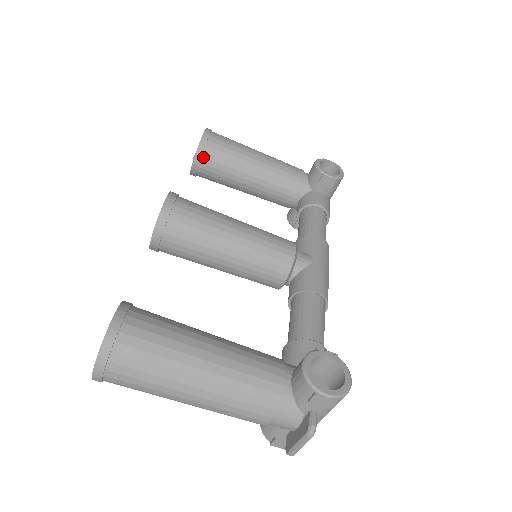
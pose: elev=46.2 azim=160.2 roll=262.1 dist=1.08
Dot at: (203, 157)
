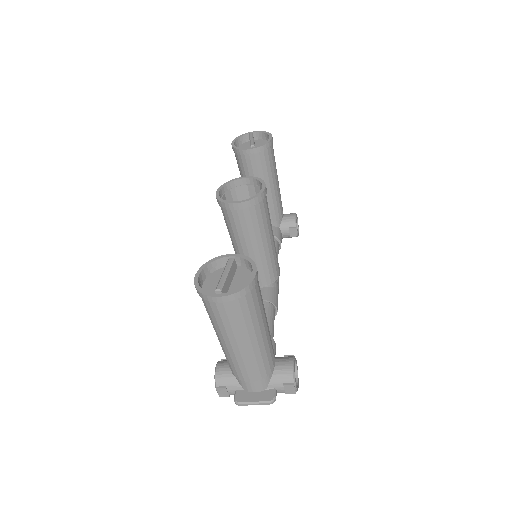
Dot at: (259, 153)
